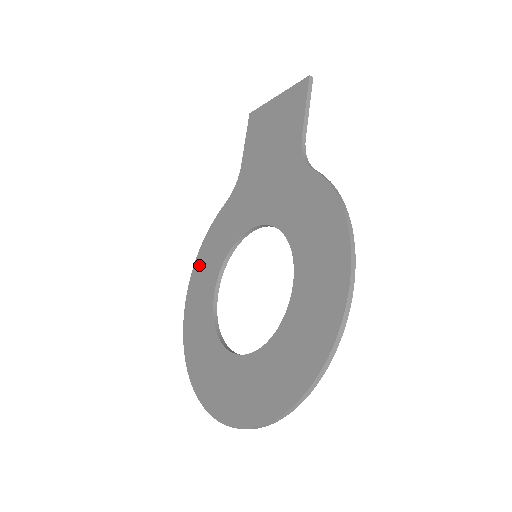
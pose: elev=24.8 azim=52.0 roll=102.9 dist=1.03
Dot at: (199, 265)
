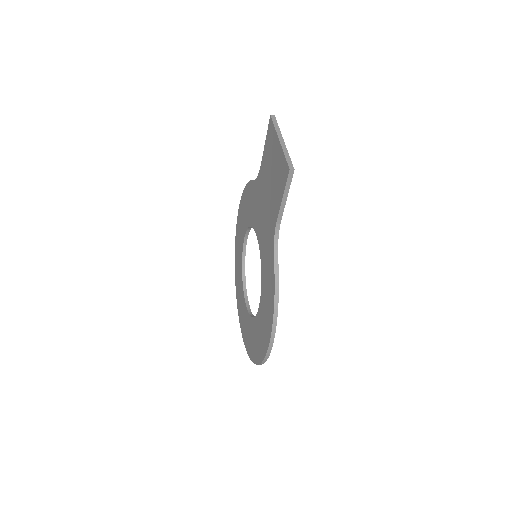
Dot at: (242, 203)
